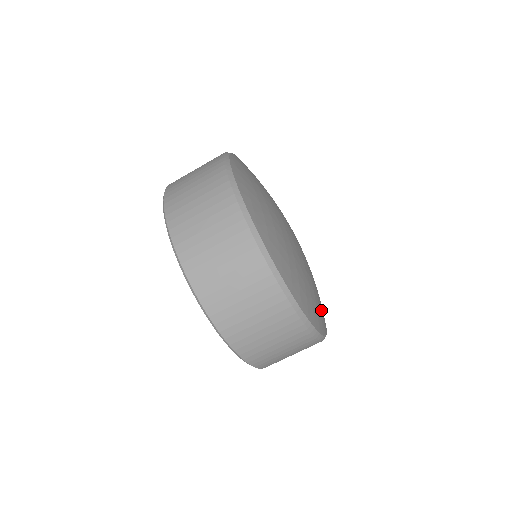
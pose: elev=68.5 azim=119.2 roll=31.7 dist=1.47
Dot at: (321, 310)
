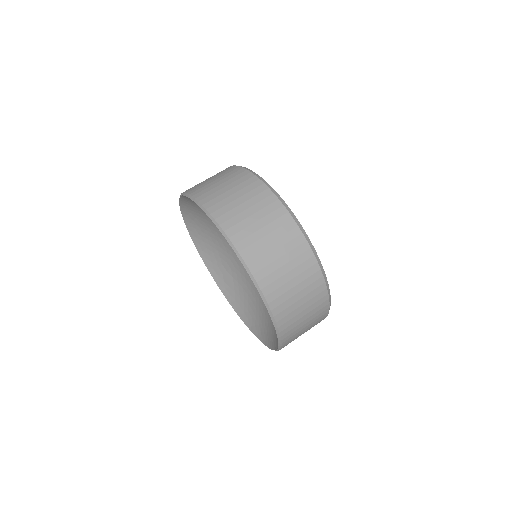
Dot at: occluded
